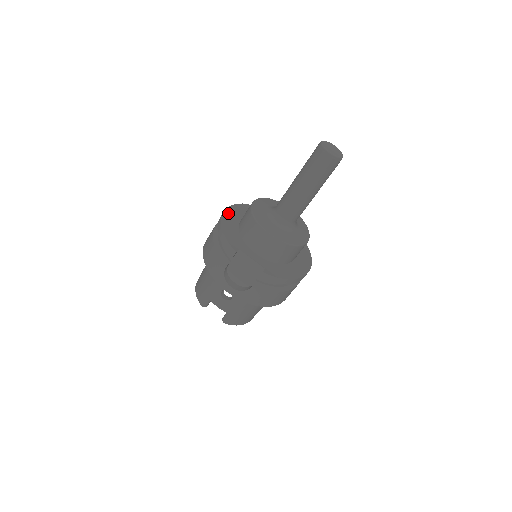
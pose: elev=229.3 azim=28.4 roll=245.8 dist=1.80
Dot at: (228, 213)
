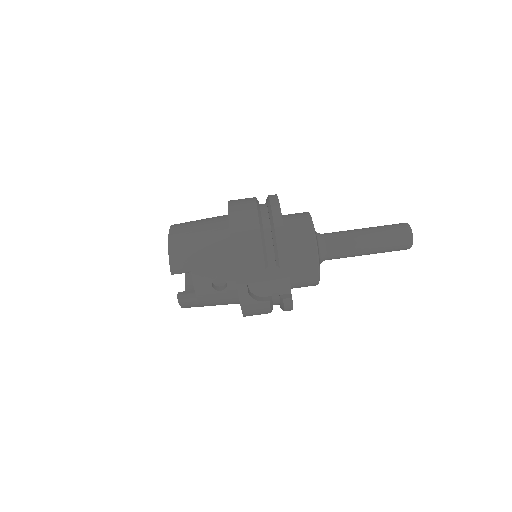
Dot at: occluded
